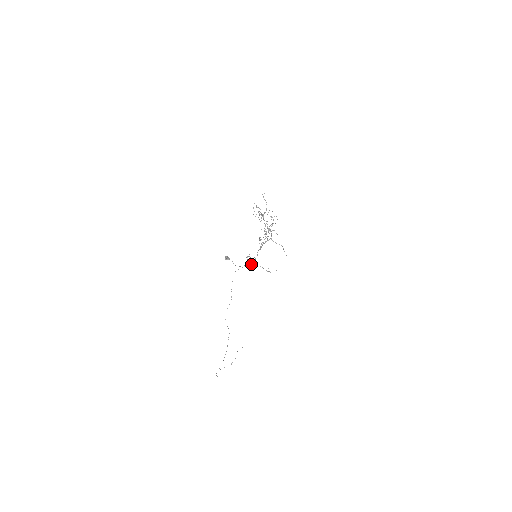
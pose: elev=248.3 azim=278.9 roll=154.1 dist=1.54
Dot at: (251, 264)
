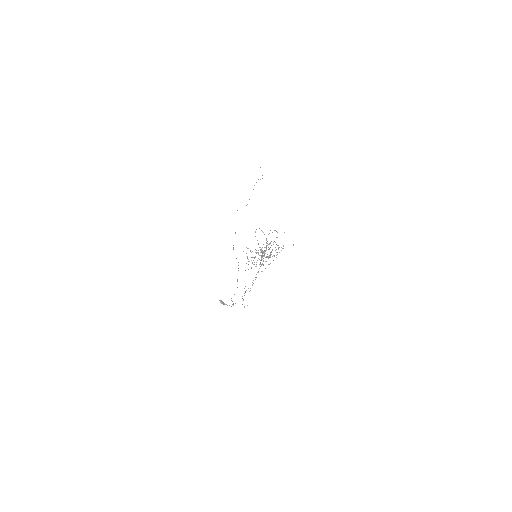
Dot at: occluded
